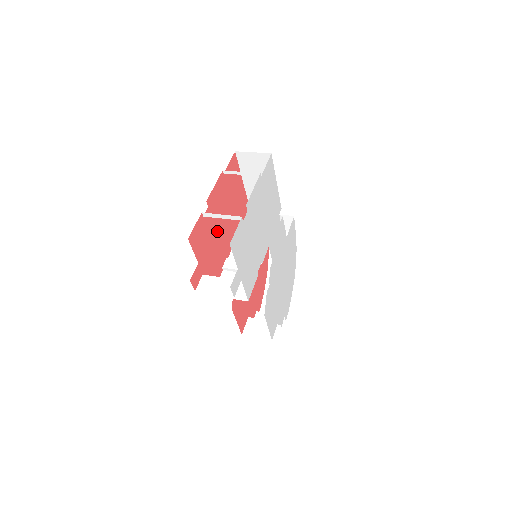
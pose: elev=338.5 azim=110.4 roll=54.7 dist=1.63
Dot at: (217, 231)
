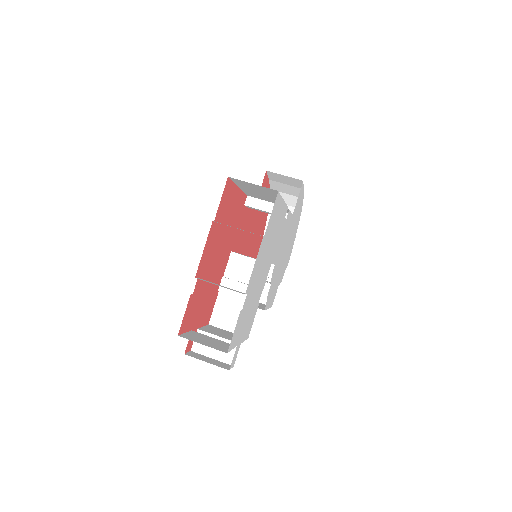
Dot at: (210, 276)
